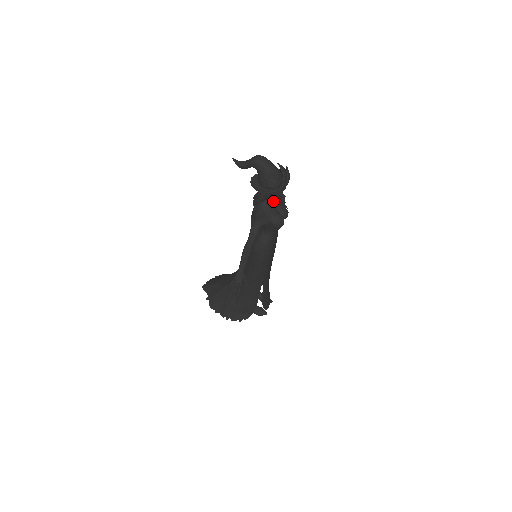
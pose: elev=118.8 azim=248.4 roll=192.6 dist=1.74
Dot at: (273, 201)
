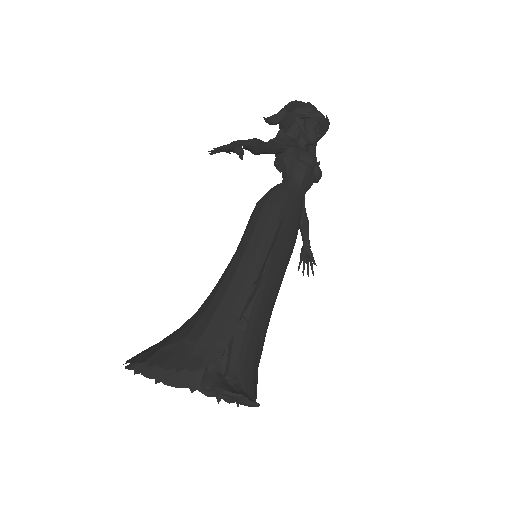
Dot at: occluded
